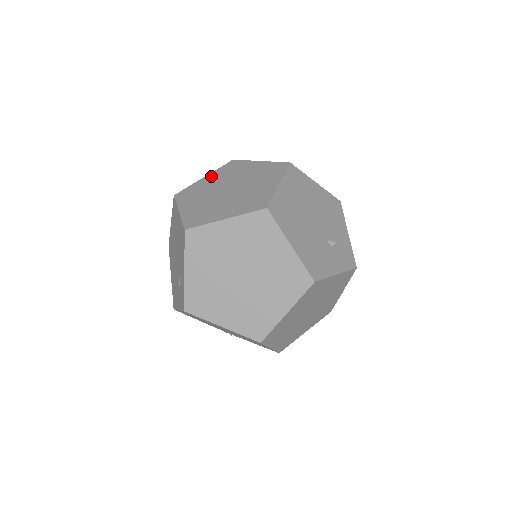
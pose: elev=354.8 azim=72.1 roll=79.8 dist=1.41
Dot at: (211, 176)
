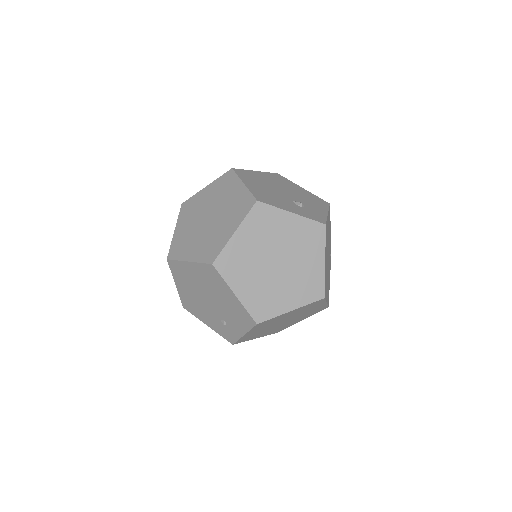
Dot at: occluded
